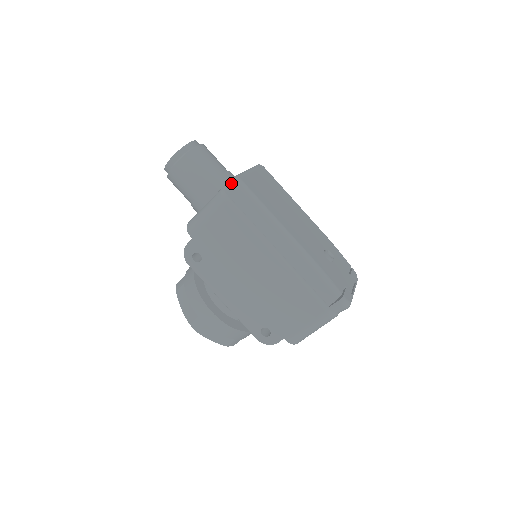
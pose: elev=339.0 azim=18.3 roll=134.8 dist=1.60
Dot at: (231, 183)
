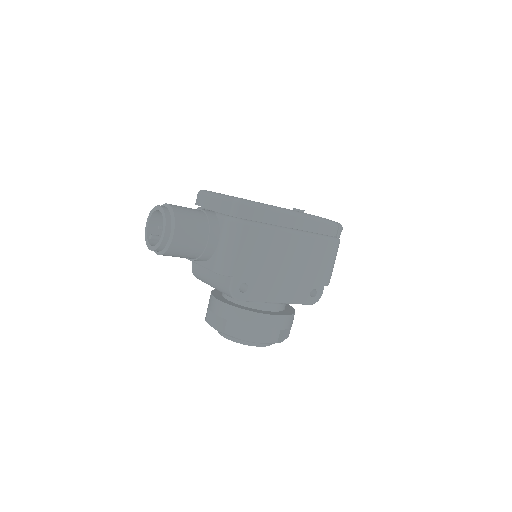
Dot at: (238, 206)
